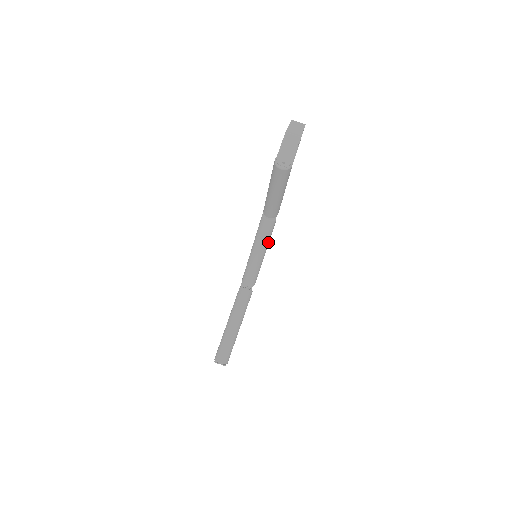
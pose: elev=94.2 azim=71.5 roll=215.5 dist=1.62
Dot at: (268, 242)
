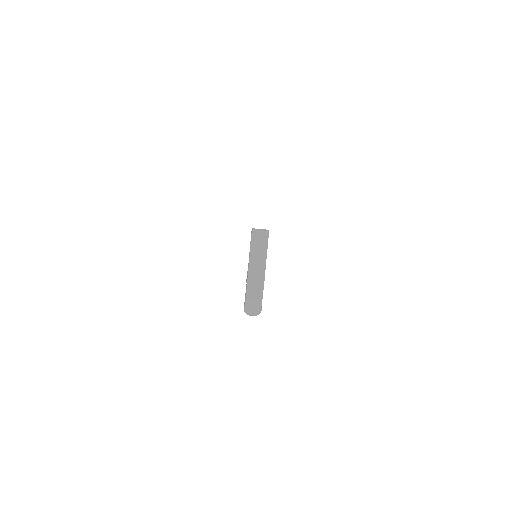
Dot at: occluded
